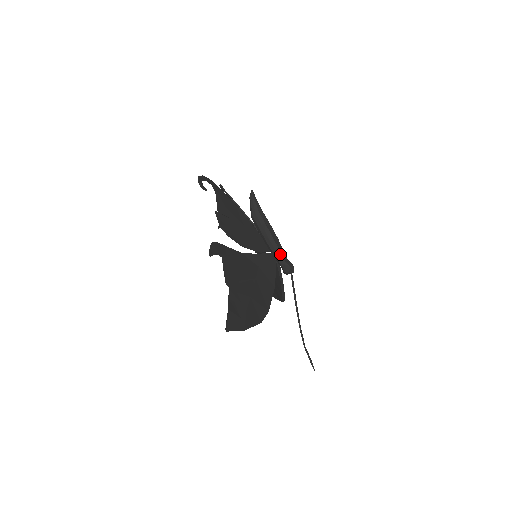
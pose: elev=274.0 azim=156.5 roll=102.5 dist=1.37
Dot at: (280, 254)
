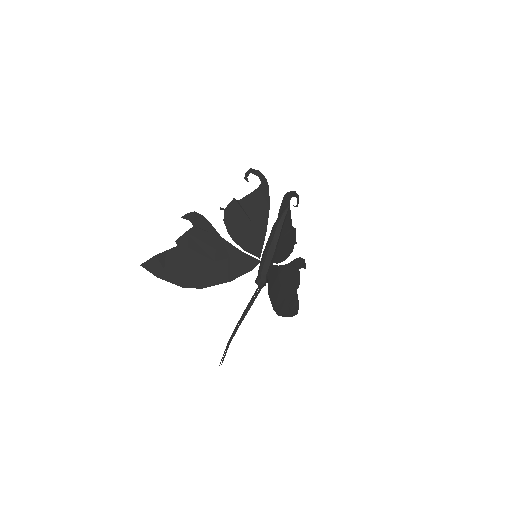
Dot at: (262, 266)
